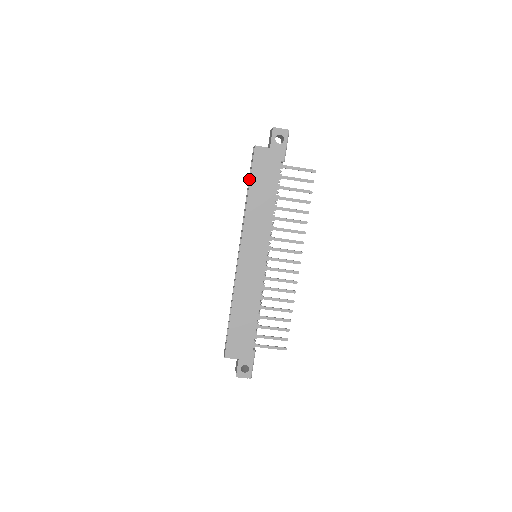
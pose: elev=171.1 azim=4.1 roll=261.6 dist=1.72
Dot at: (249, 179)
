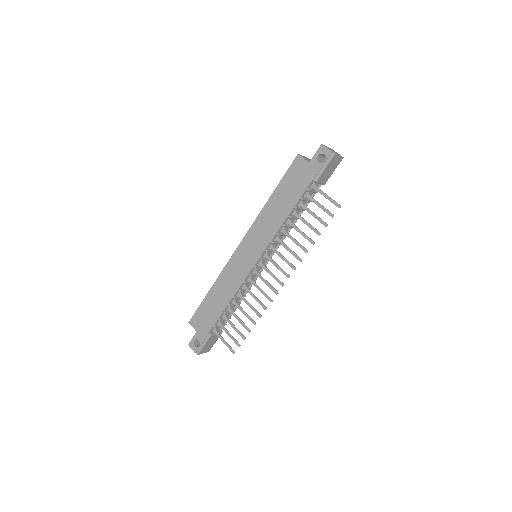
Dot at: occluded
